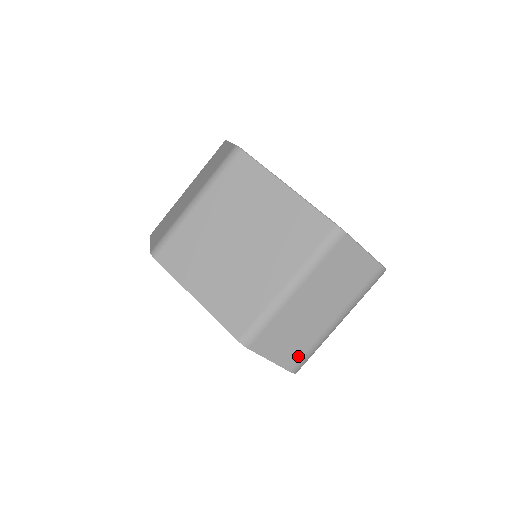
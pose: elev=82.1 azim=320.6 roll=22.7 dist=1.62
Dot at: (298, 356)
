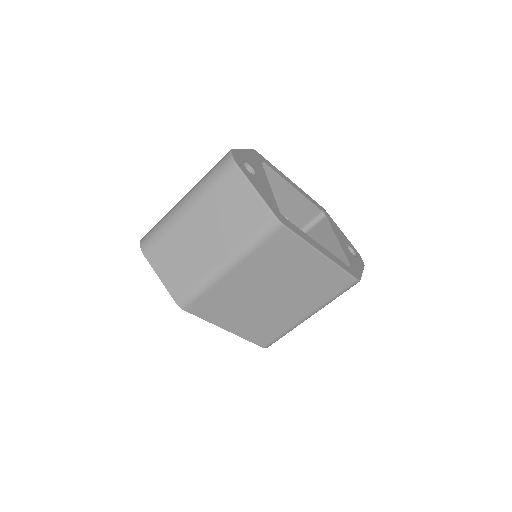
Dot at: occluded
